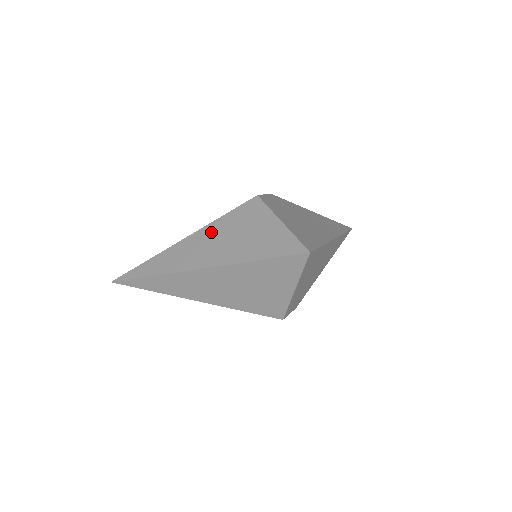
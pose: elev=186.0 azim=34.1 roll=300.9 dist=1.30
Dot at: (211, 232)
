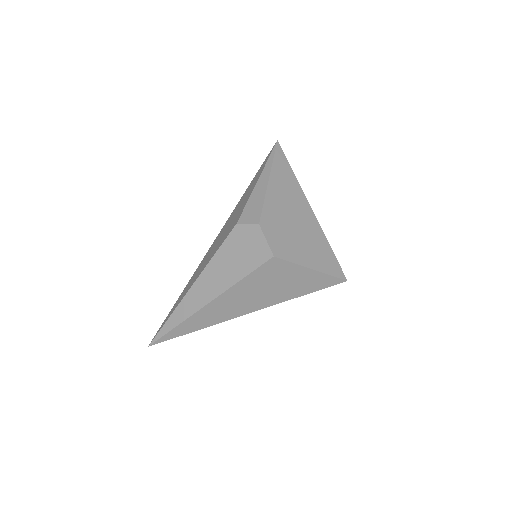
Dot at: (240, 292)
